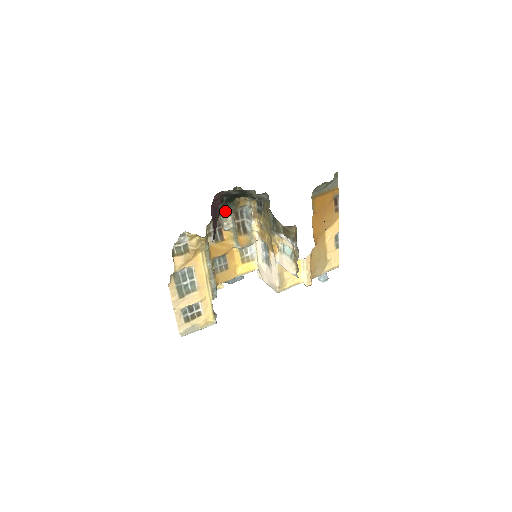
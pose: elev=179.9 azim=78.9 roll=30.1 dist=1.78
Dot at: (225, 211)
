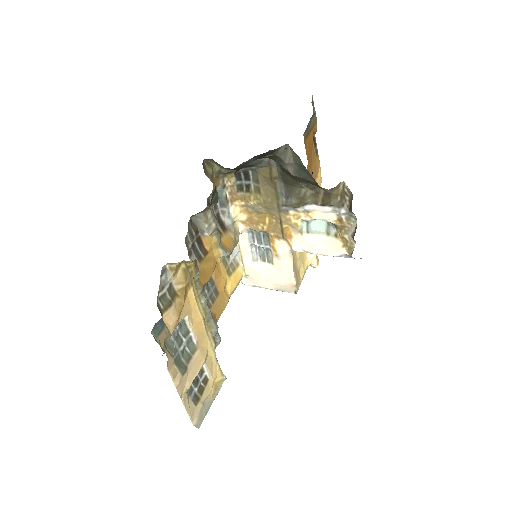
Dot at: occluded
